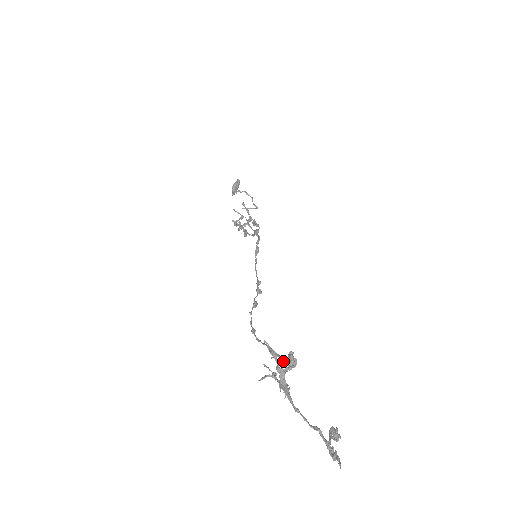
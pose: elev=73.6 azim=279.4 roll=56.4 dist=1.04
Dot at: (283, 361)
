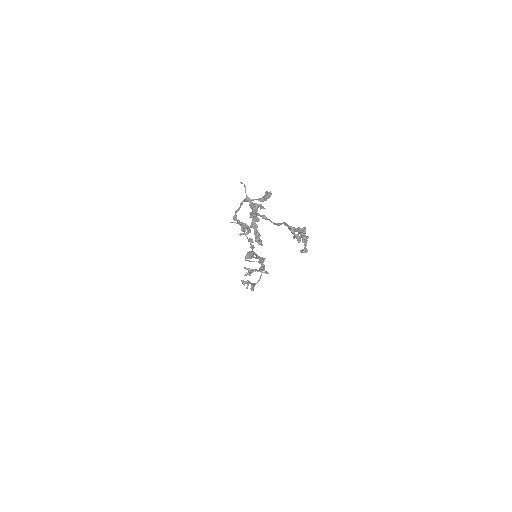
Dot at: (258, 199)
